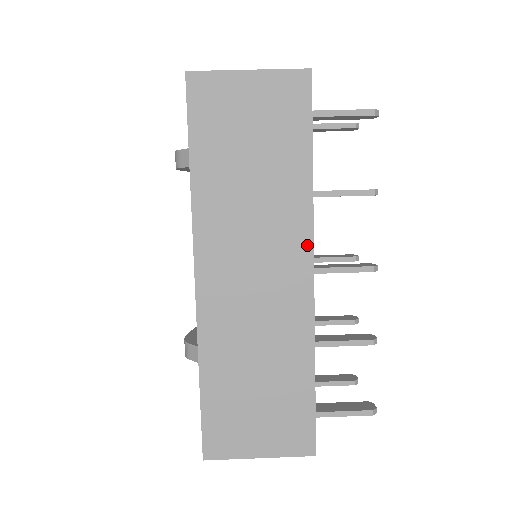
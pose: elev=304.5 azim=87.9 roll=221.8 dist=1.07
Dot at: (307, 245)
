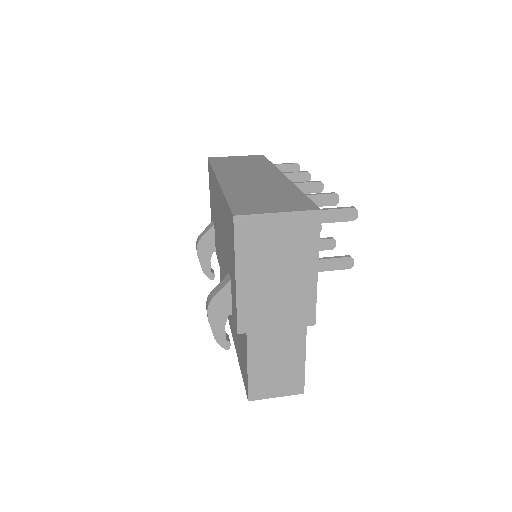
Dot at: (278, 172)
